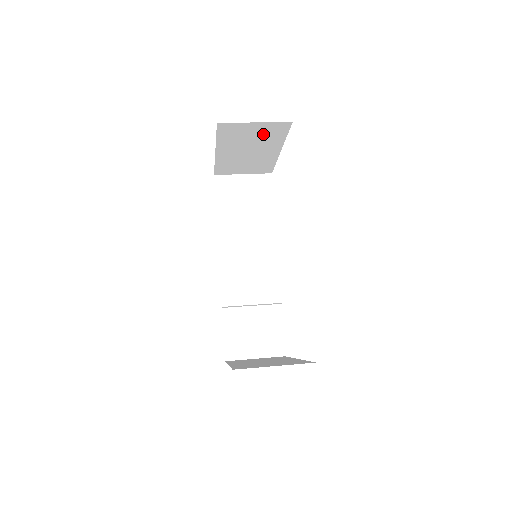
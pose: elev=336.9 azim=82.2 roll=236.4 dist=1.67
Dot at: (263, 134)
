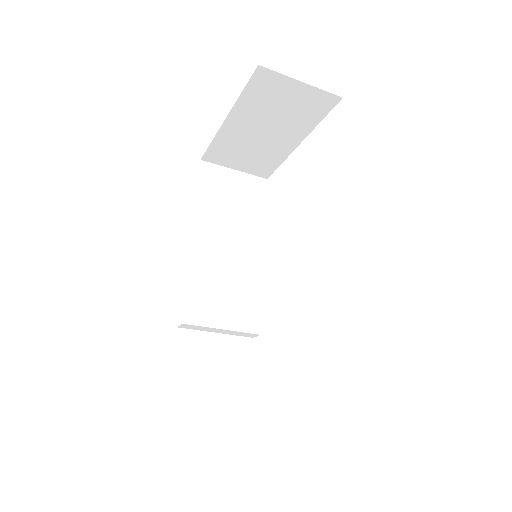
Dot at: (298, 107)
